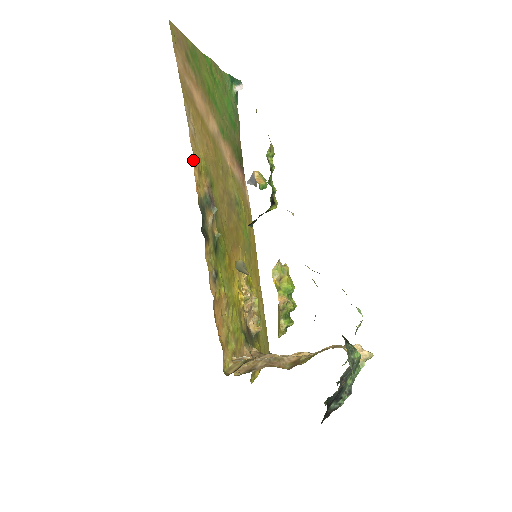
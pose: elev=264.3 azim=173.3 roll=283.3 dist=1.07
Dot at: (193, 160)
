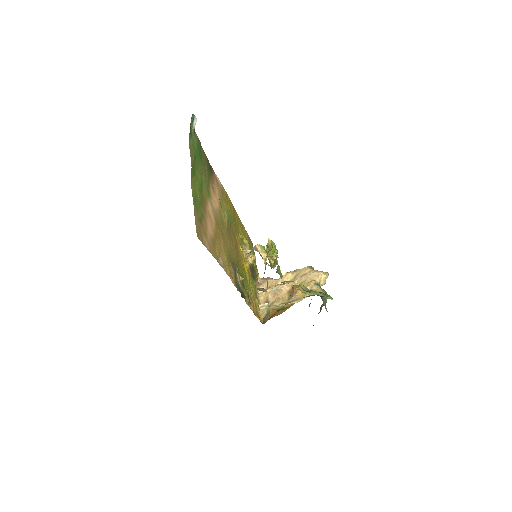
Dot at: (230, 278)
